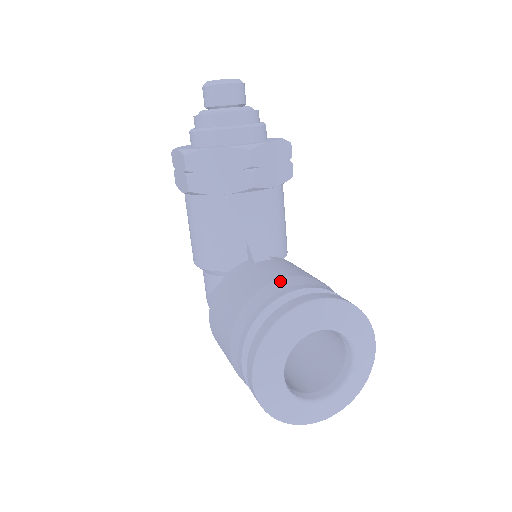
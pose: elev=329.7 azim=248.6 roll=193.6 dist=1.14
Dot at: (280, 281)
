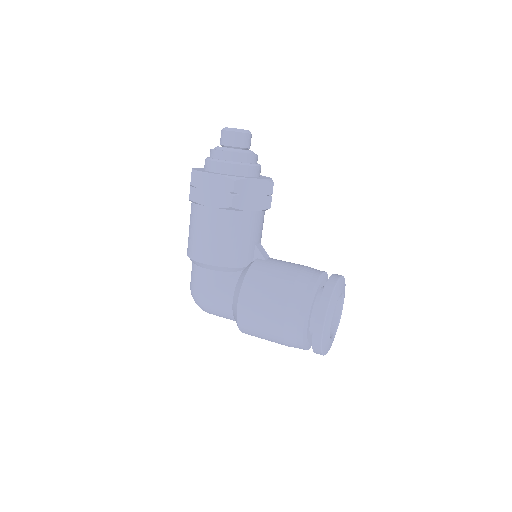
Dot at: (305, 269)
